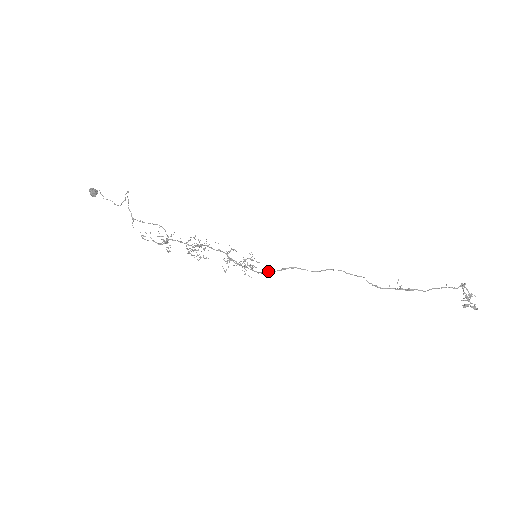
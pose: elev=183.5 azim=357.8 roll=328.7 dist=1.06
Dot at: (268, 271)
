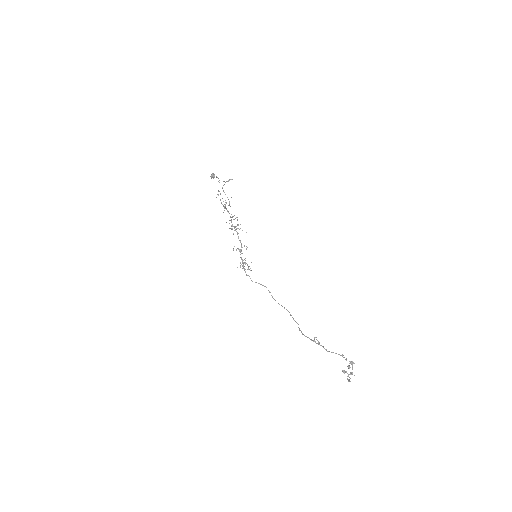
Dot at: occluded
